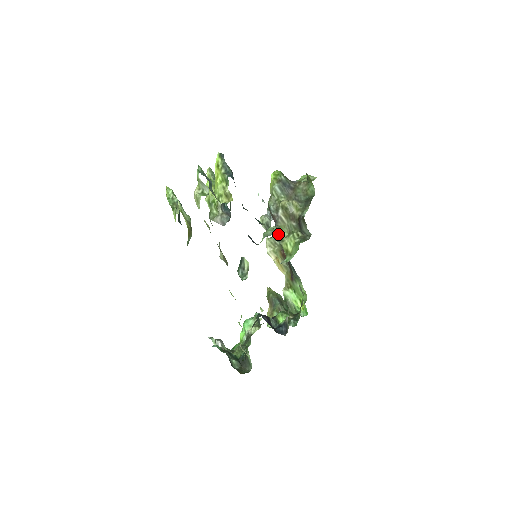
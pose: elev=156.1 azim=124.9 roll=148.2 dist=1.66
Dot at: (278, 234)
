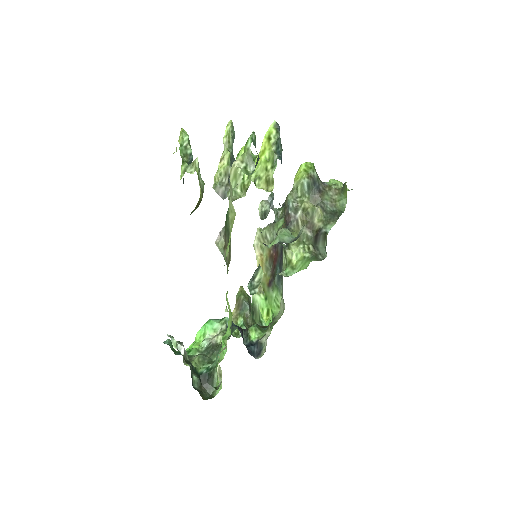
Dot at: occluded
